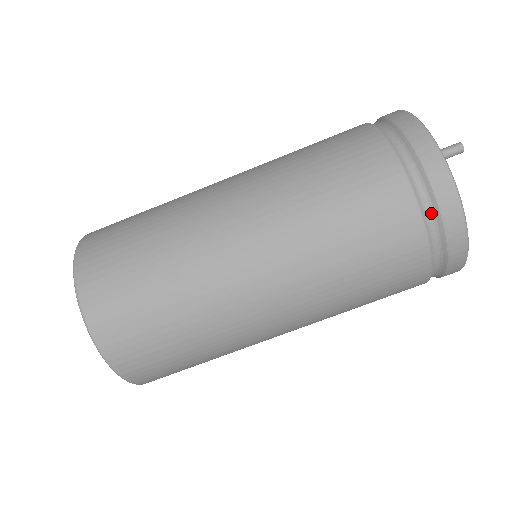
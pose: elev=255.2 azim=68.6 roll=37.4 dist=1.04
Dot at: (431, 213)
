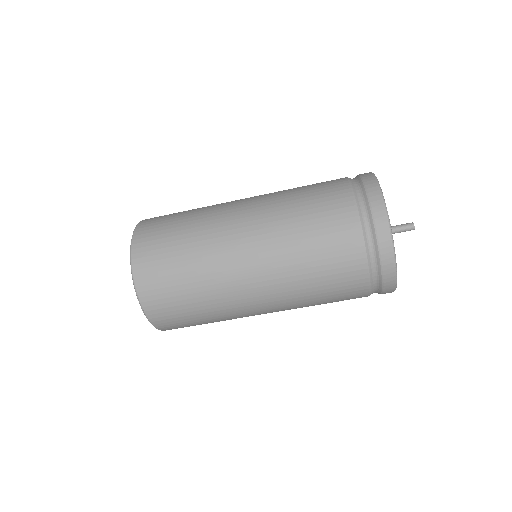
Dot at: (377, 283)
